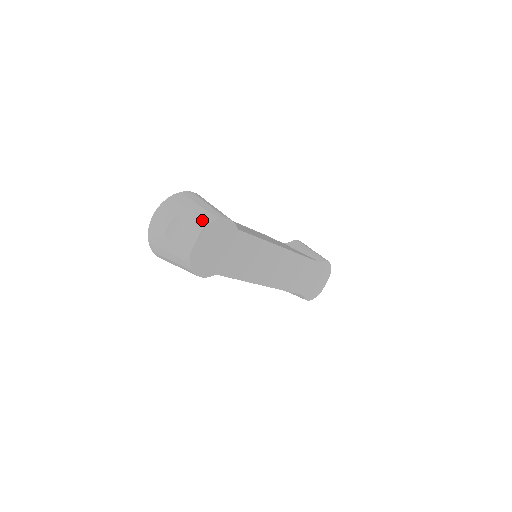
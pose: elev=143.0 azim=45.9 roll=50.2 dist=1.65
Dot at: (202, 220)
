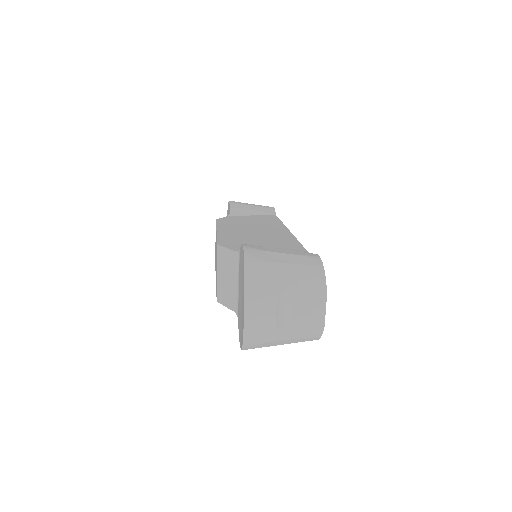
Dot at: (315, 281)
